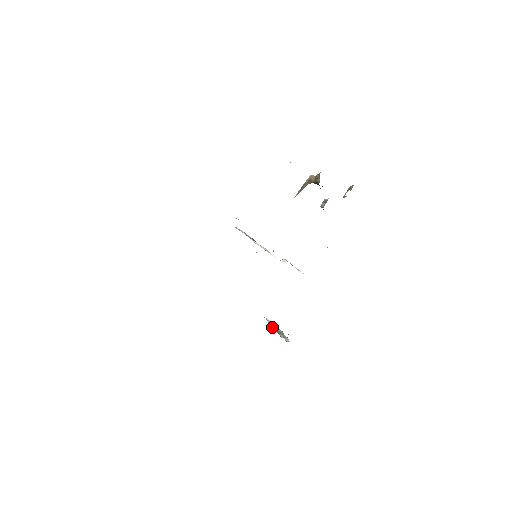
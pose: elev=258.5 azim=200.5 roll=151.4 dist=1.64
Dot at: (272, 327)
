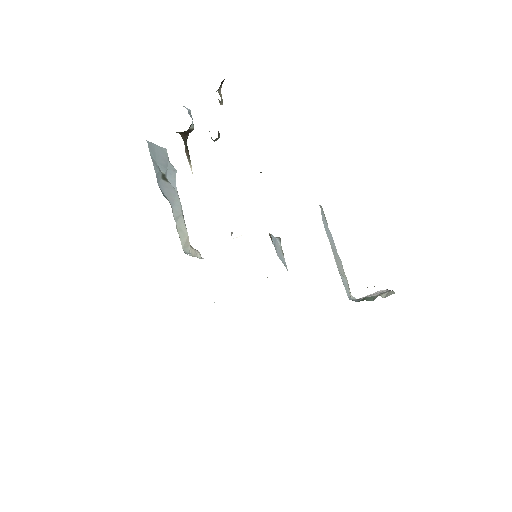
Dot at: (356, 301)
